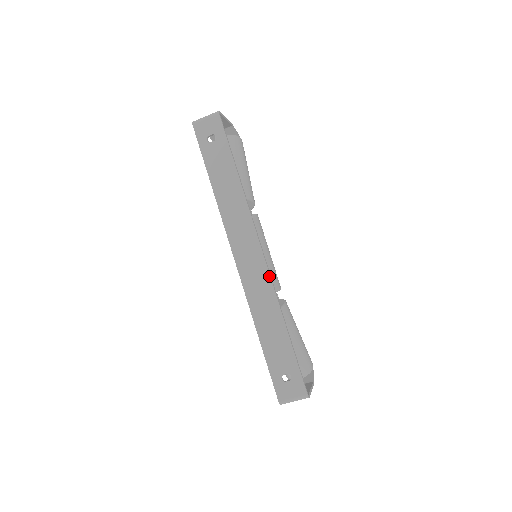
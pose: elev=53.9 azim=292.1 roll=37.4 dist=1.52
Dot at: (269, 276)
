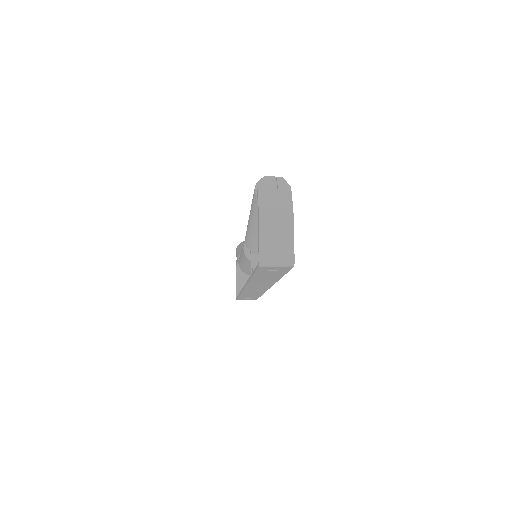
Dot at: occluded
